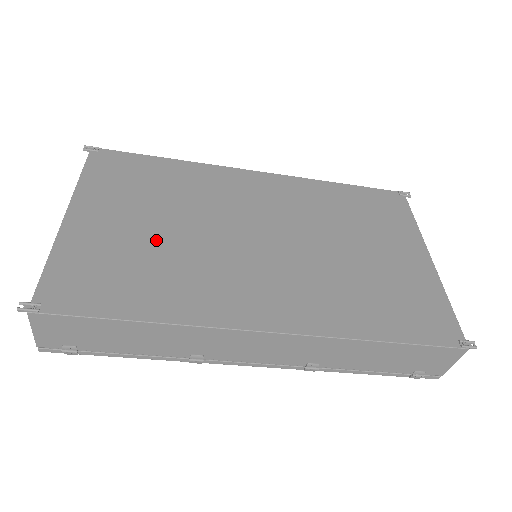
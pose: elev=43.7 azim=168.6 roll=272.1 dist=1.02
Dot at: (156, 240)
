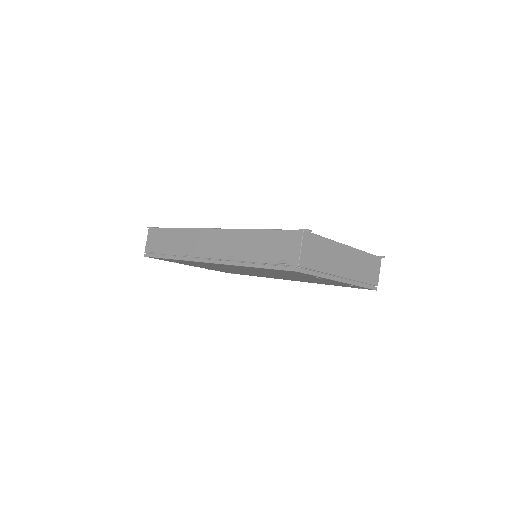
Dot at: occluded
